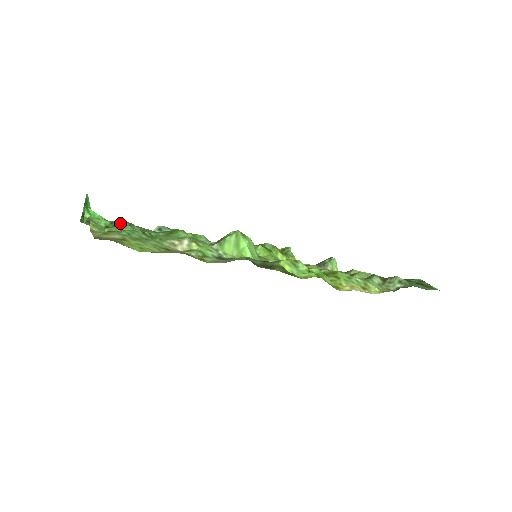
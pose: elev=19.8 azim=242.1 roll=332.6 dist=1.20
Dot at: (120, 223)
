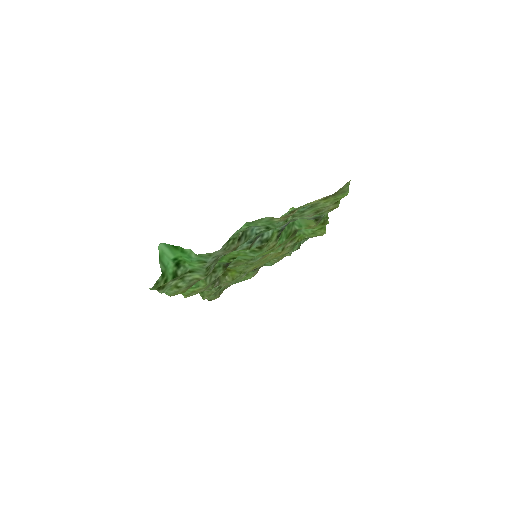
Dot at: occluded
